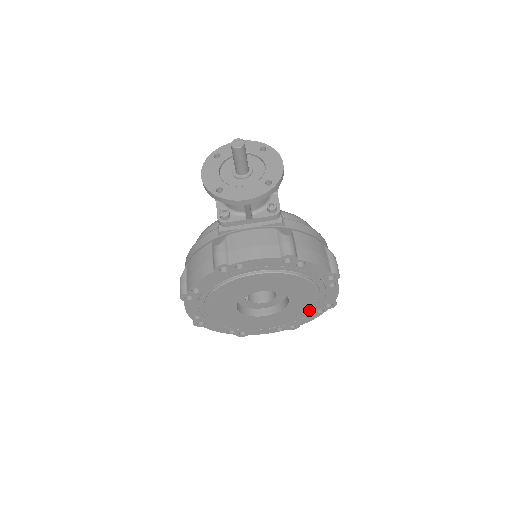
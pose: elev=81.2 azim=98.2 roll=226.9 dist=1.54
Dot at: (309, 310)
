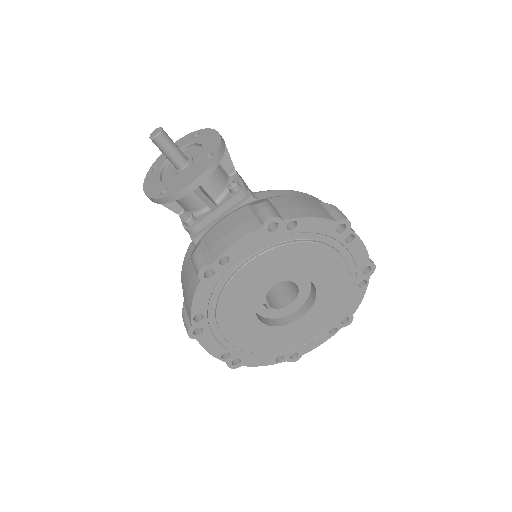
Dot at: (347, 287)
